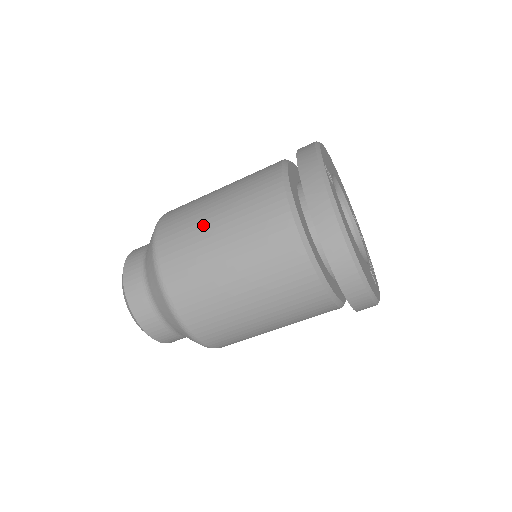
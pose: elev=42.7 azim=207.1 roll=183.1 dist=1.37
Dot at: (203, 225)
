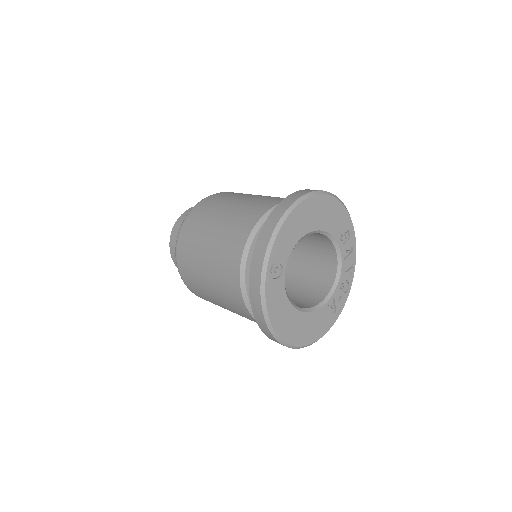
Dot at: (198, 265)
